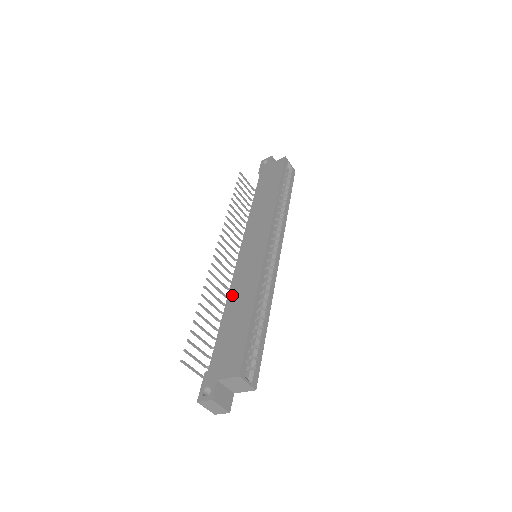
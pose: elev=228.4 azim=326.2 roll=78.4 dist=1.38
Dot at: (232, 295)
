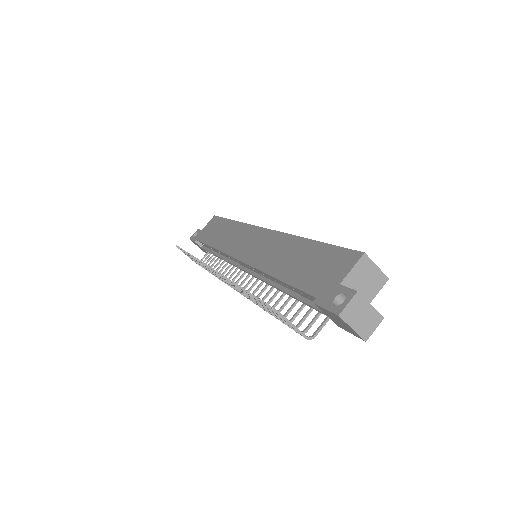
Dot at: (267, 265)
